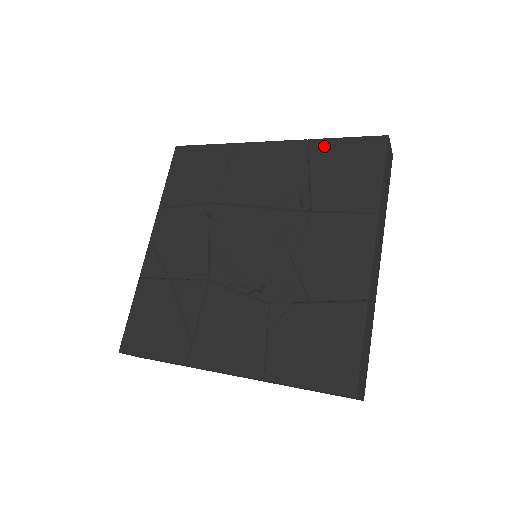
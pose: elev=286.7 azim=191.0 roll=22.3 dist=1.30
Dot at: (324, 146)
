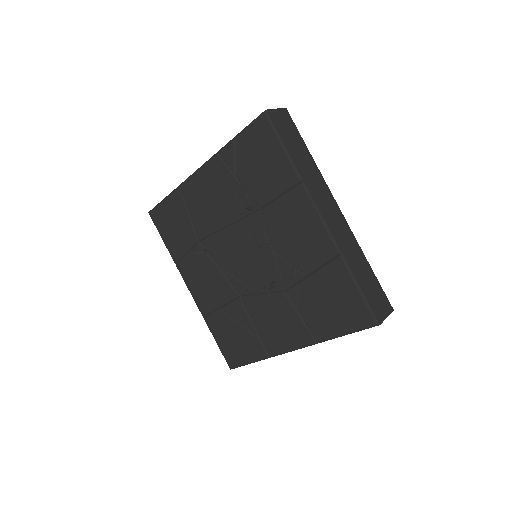
Dot at: (231, 150)
